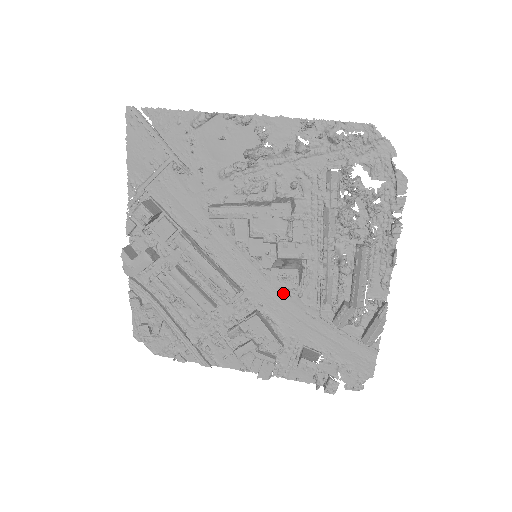
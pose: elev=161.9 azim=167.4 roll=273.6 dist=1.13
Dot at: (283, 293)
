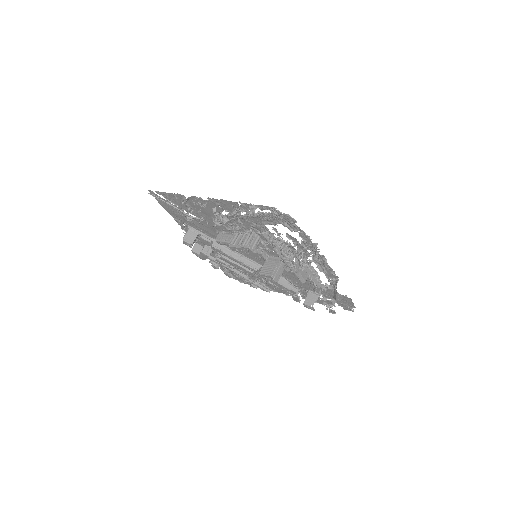
Dot at: occluded
